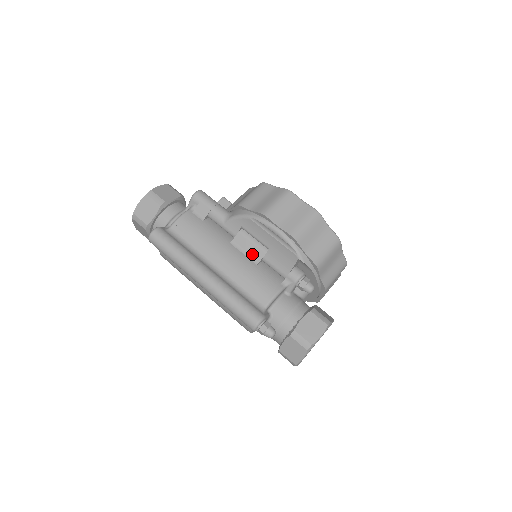
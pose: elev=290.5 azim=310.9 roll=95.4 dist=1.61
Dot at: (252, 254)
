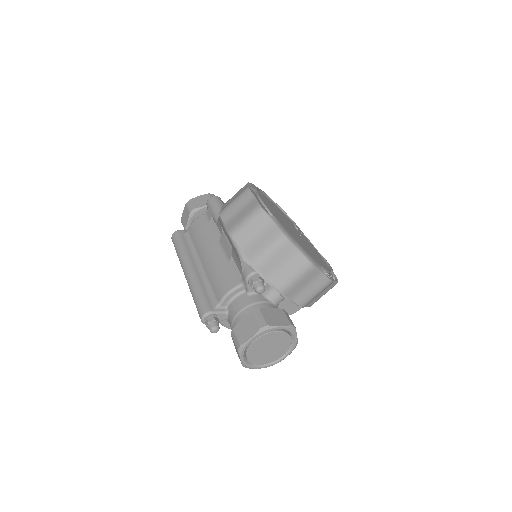
Dot at: (227, 253)
